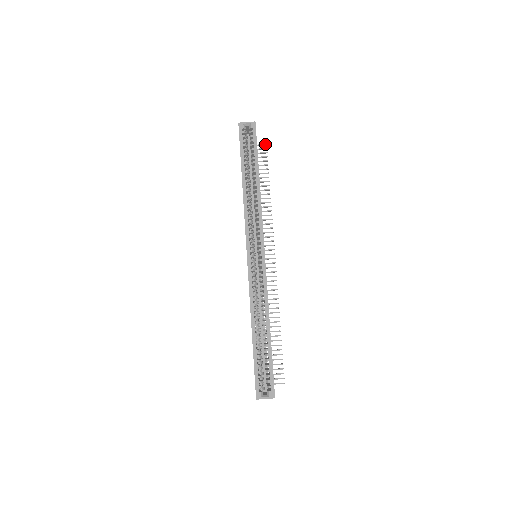
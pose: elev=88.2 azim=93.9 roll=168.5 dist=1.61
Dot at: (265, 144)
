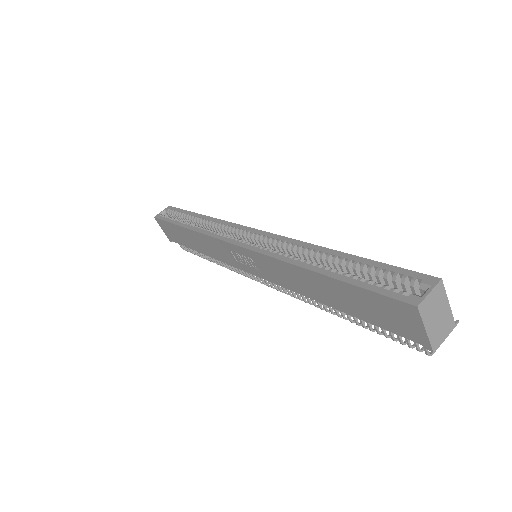
Dot at: occluded
